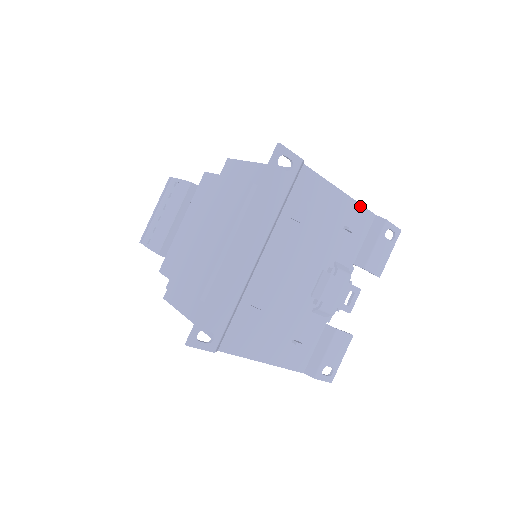
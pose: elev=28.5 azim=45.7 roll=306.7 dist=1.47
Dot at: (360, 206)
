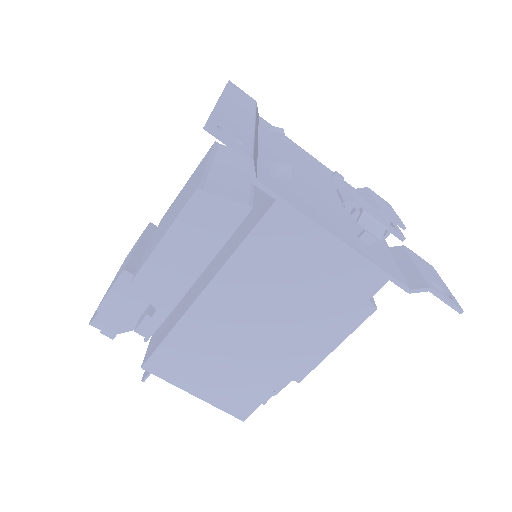
Dot at: occluded
